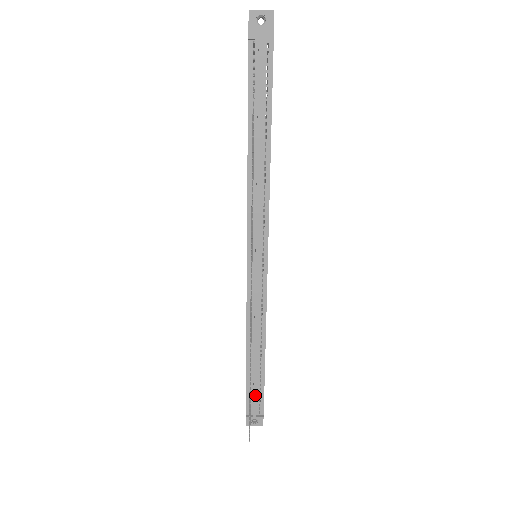
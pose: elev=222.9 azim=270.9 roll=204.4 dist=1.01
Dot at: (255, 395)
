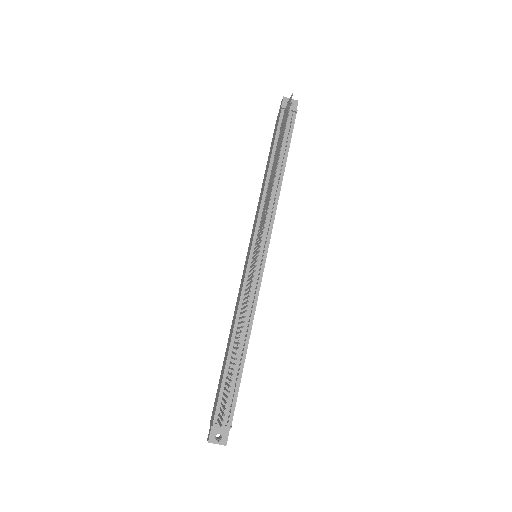
Dot at: (229, 395)
